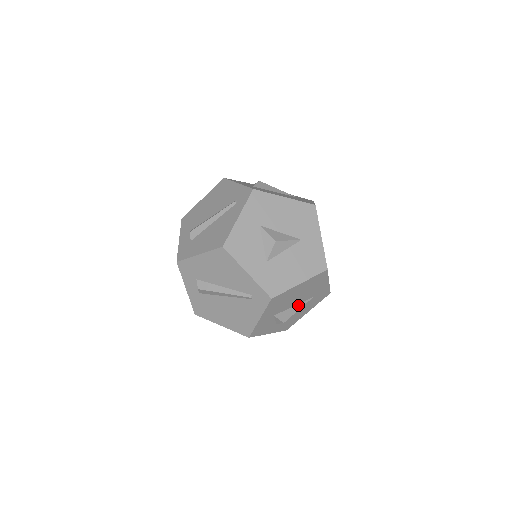
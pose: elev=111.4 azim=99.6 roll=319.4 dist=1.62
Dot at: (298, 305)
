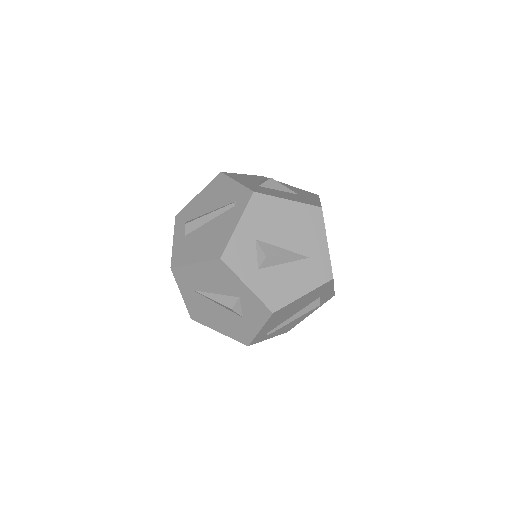
Dot at: (288, 252)
